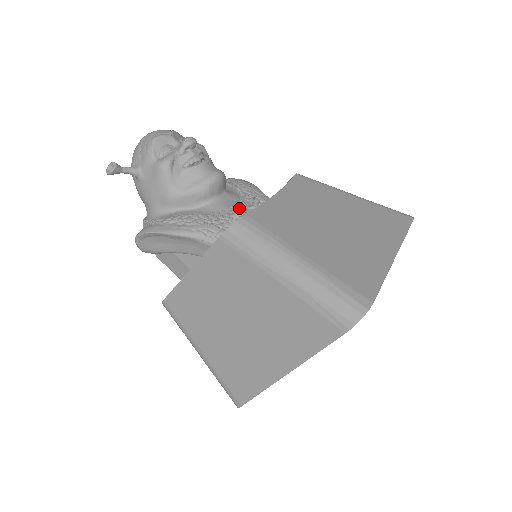
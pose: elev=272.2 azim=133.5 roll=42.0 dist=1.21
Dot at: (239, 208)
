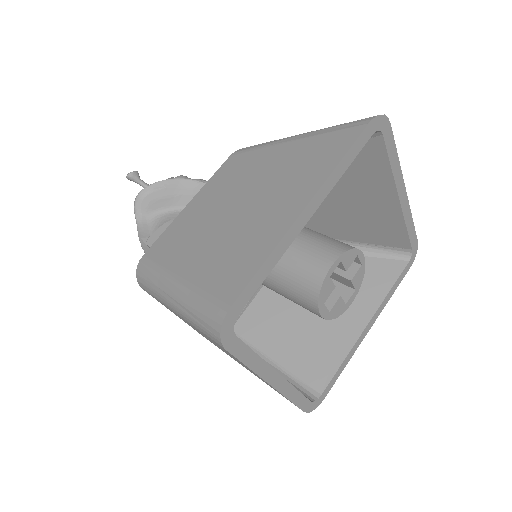
Dot at: occluded
